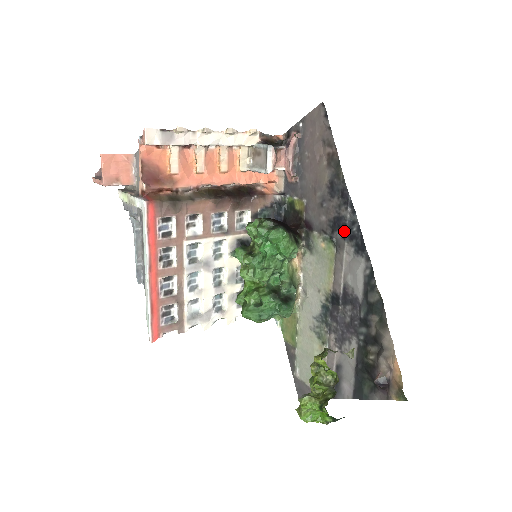
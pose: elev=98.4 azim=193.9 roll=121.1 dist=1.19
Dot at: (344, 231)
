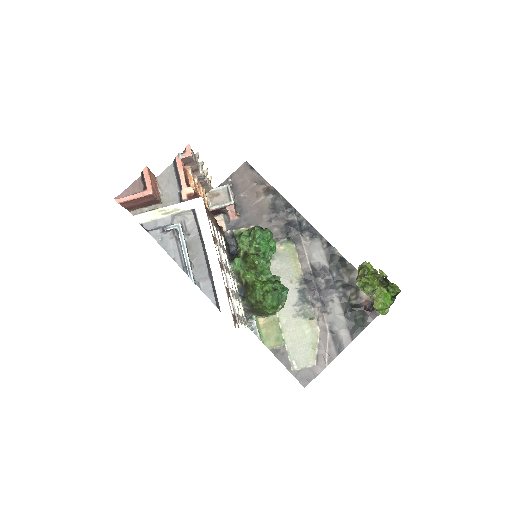
Dot at: (297, 229)
